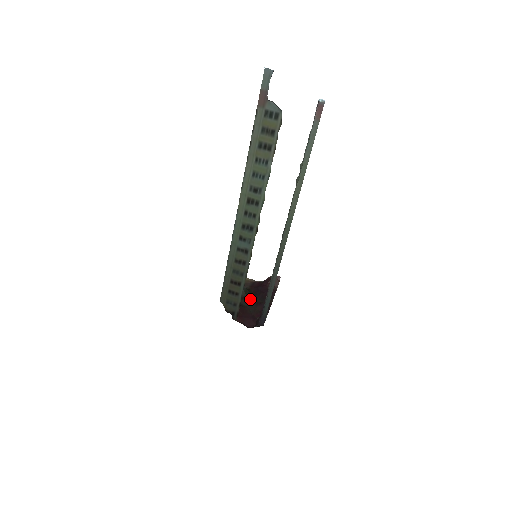
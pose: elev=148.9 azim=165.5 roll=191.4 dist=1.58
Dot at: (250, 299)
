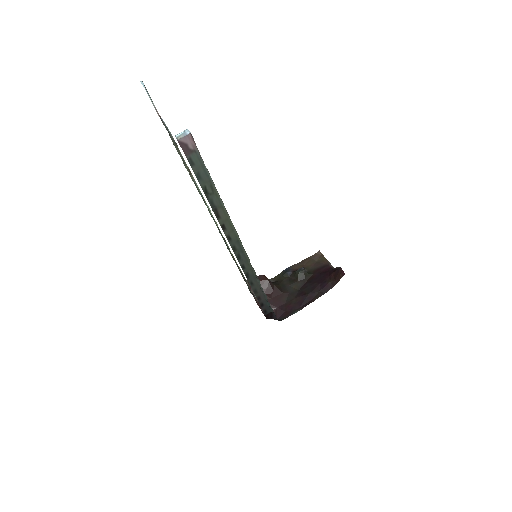
Dot at: (299, 285)
